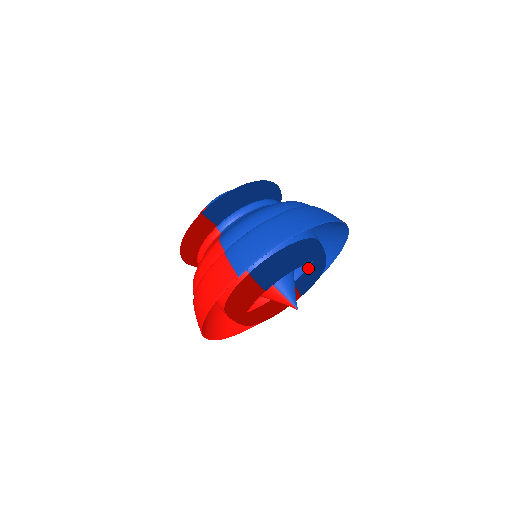
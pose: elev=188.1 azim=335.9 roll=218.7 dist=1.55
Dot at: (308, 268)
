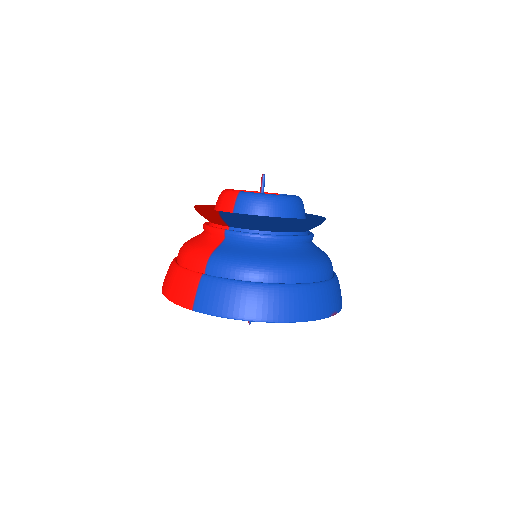
Dot at: occluded
